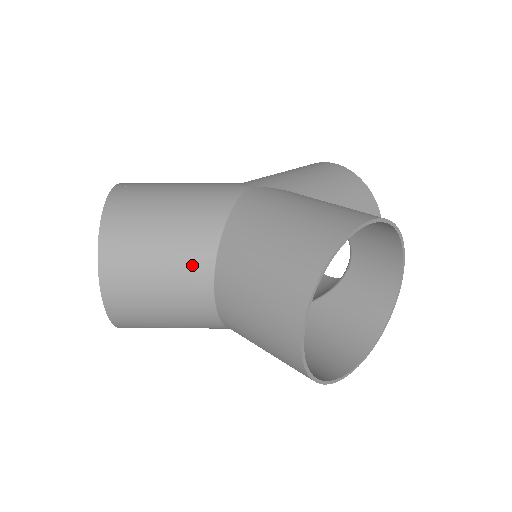
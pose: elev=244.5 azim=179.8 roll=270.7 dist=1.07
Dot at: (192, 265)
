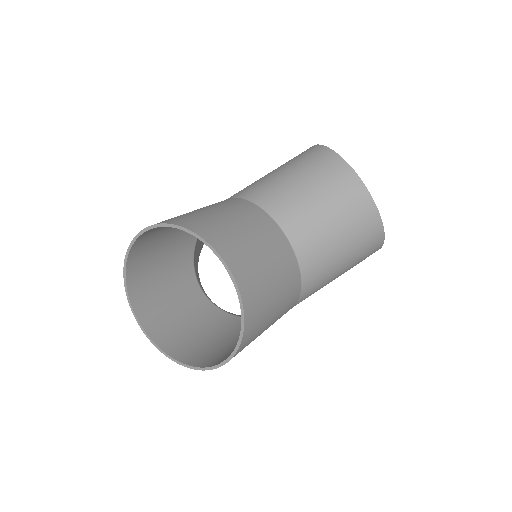
Dot at: (259, 220)
